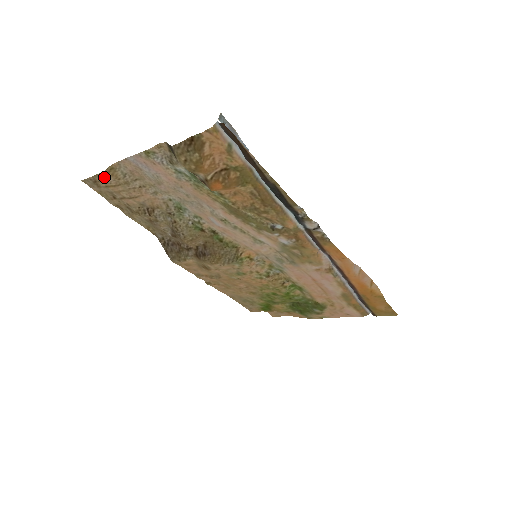
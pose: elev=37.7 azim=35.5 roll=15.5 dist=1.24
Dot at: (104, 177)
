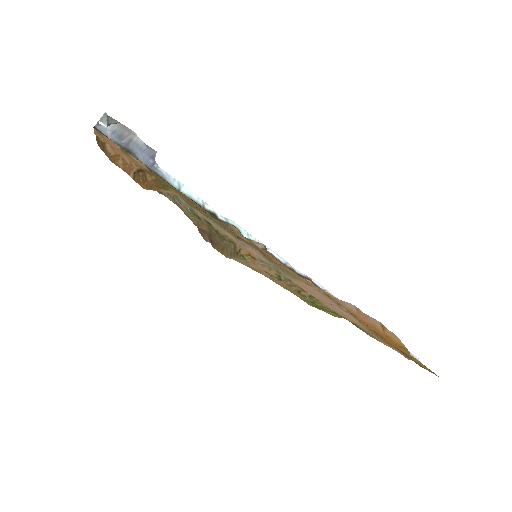
Dot at: occluded
